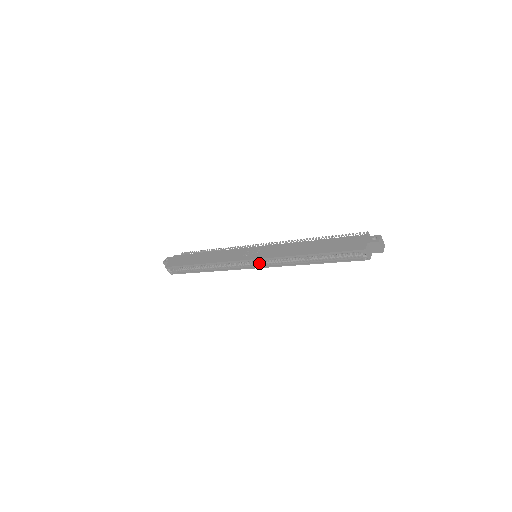
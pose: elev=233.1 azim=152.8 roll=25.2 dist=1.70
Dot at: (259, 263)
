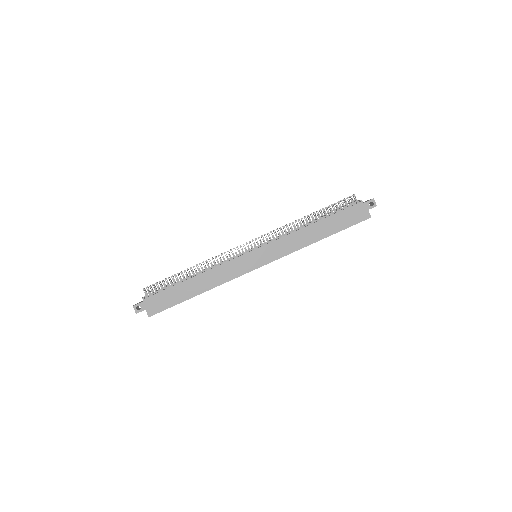
Dot at: occluded
